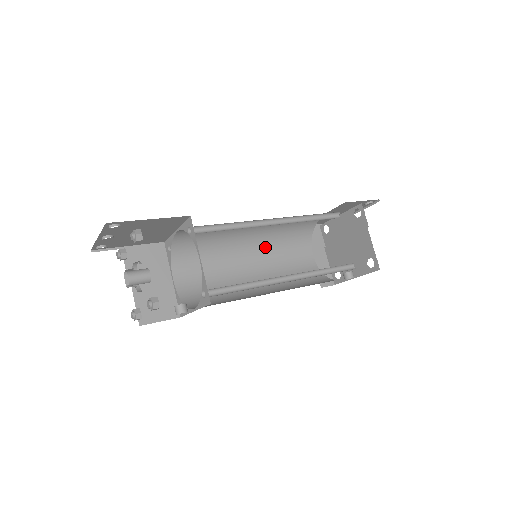
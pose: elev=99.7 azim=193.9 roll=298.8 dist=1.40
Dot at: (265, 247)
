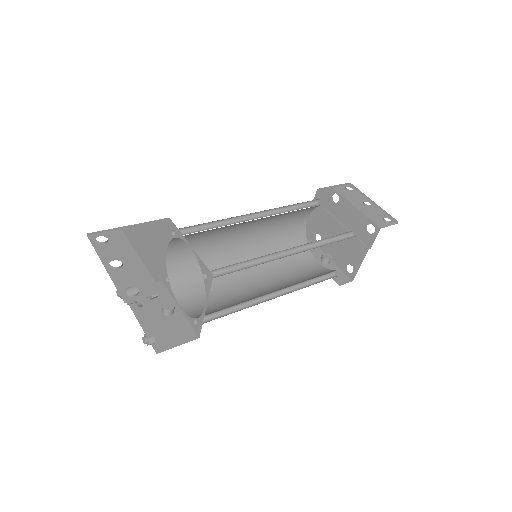
Dot at: (268, 218)
